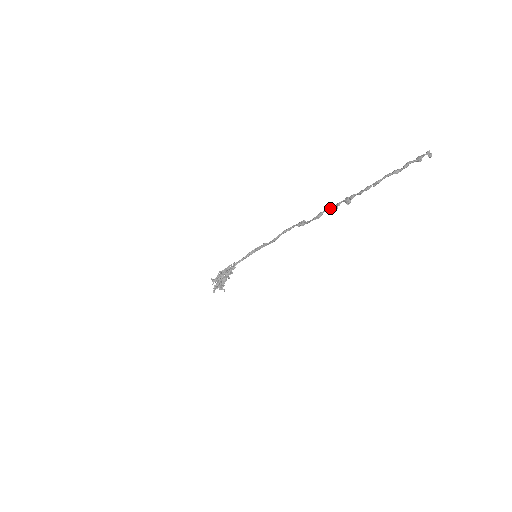
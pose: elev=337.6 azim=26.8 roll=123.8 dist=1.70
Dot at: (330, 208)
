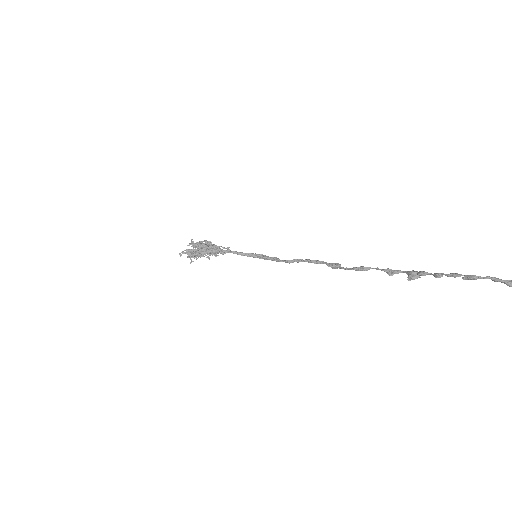
Dot at: occluded
